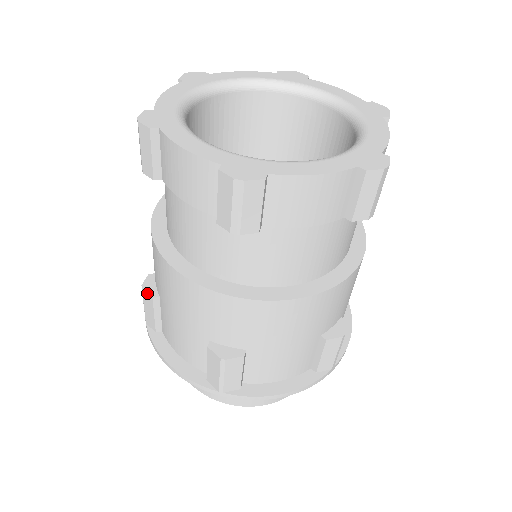
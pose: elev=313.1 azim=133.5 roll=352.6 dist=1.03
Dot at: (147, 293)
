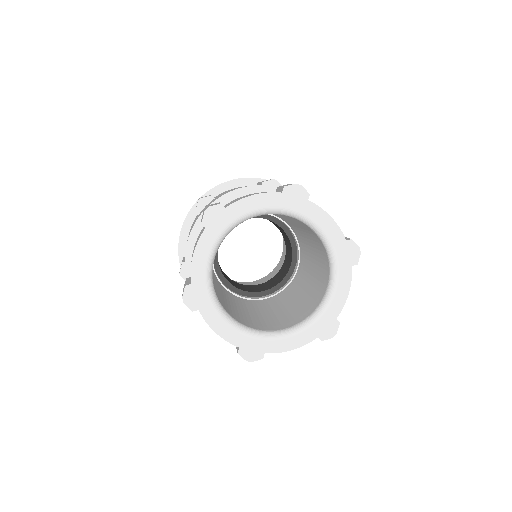
Dot at: occluded
